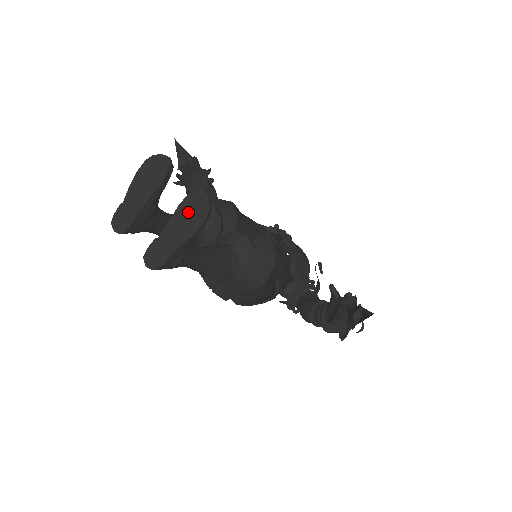
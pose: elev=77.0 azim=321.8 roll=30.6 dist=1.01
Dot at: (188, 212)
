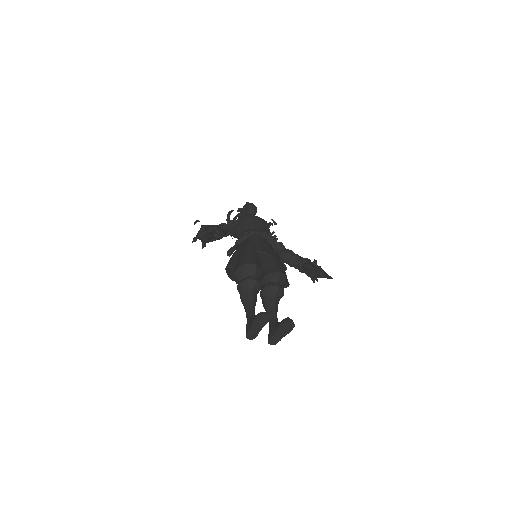
Dot at: (285, 327)
